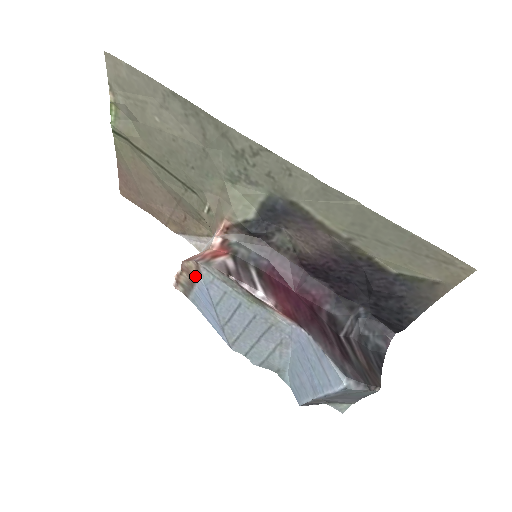
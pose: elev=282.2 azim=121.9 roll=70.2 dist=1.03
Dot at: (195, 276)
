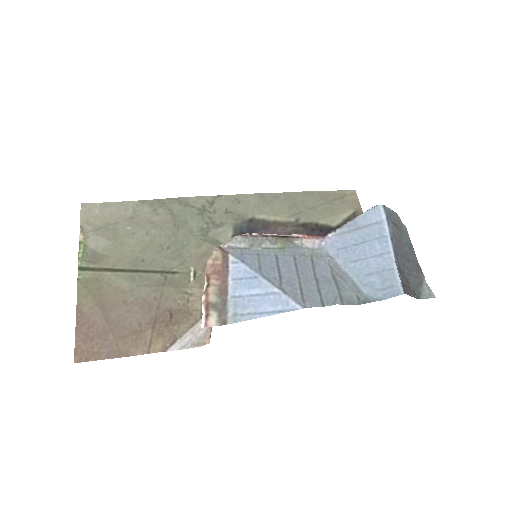
Dot at: (224, 265)
